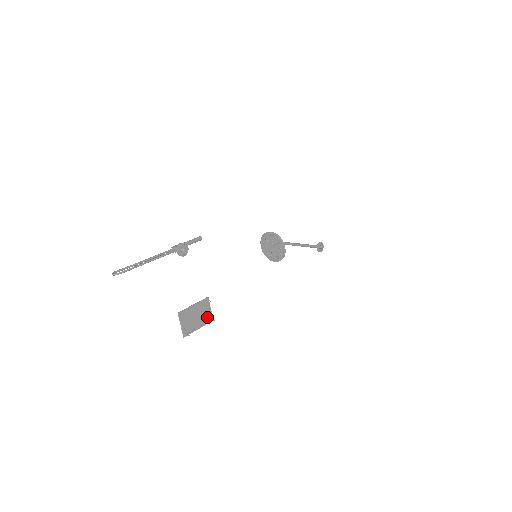
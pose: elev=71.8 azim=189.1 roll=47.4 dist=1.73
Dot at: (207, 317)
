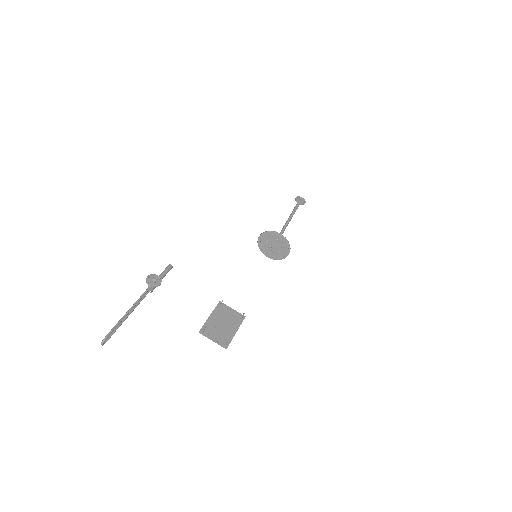
Dot at: (236, 318)
